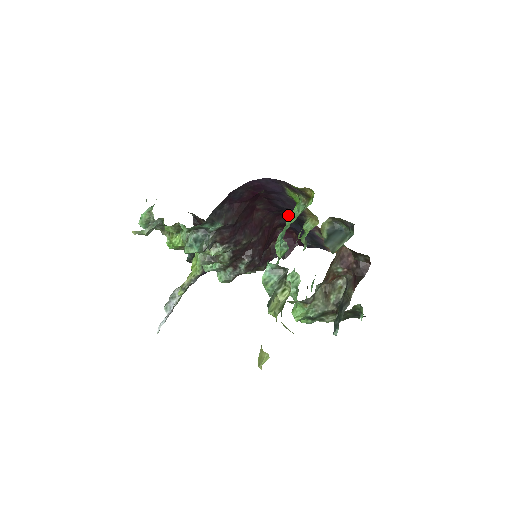
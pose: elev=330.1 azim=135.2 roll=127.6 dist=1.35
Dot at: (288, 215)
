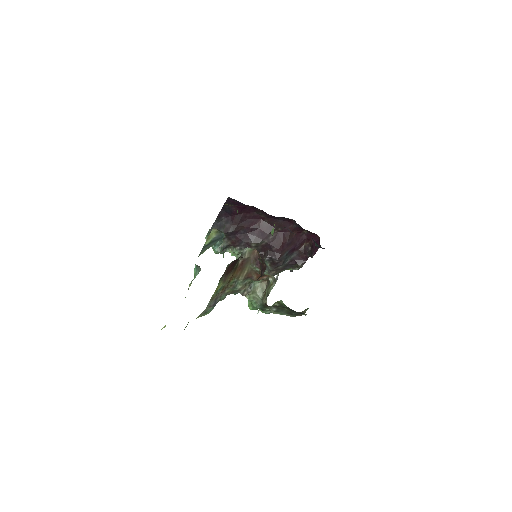
Dot at: (294, 220)
